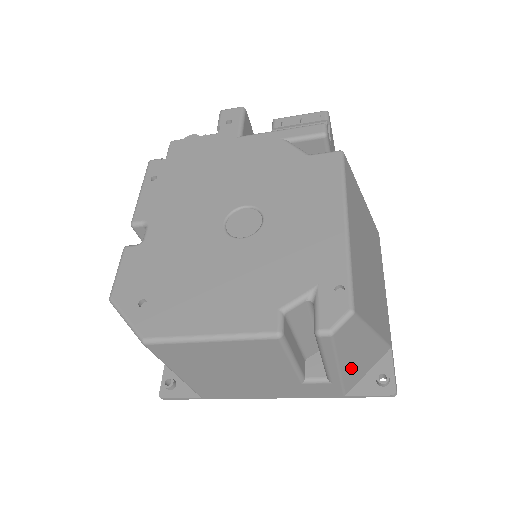
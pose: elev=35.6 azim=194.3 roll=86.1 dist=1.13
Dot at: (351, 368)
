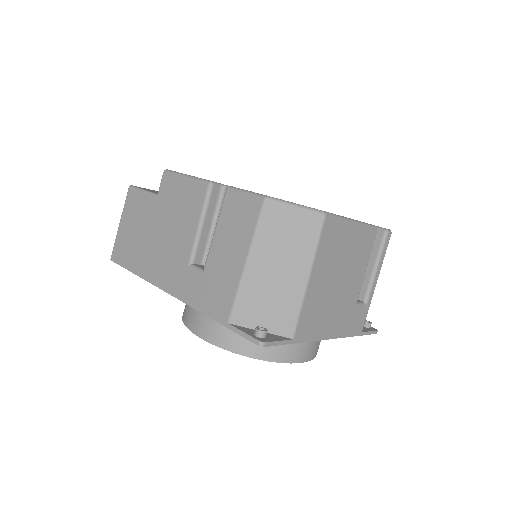
Dot at: occluded
